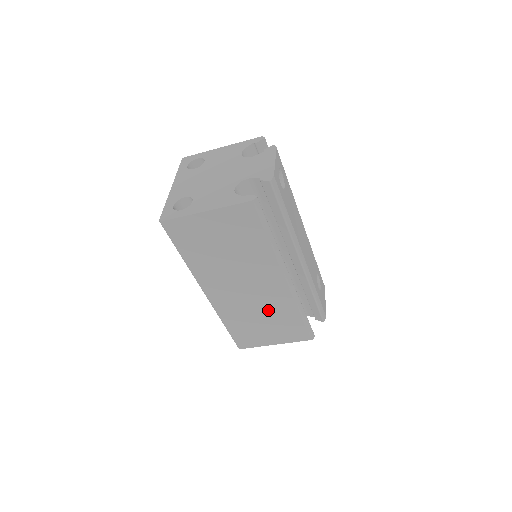
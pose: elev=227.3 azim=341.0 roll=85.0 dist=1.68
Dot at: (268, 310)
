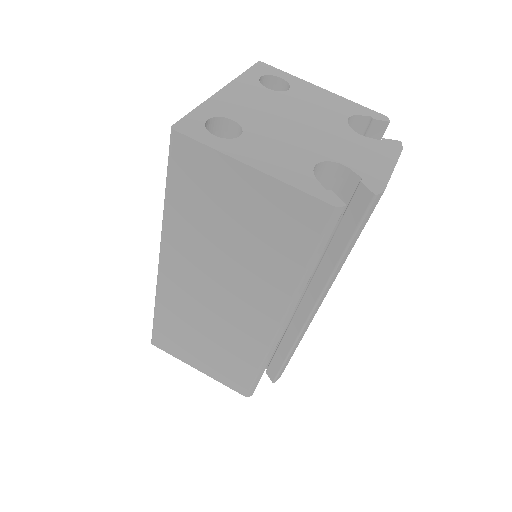
Dot at: (224, 336)
